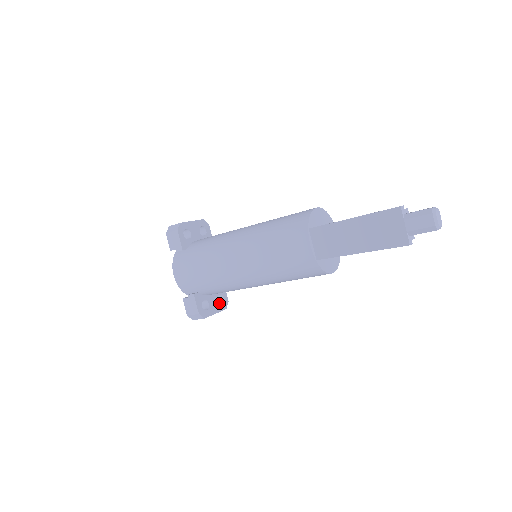
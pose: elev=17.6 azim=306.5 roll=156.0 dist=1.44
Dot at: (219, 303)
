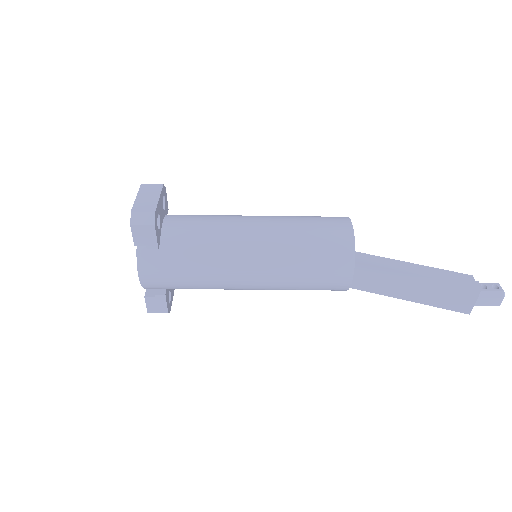
Dot at: occluded
